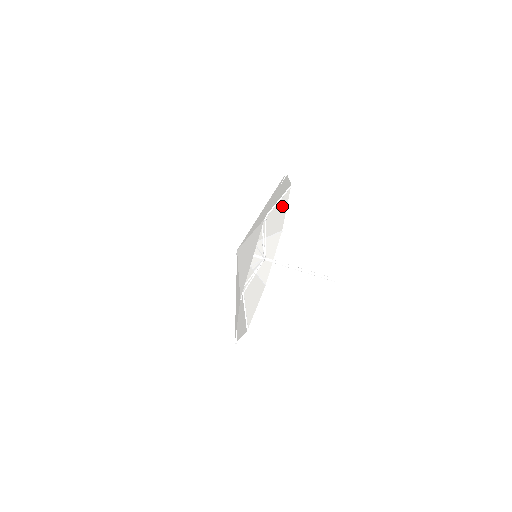
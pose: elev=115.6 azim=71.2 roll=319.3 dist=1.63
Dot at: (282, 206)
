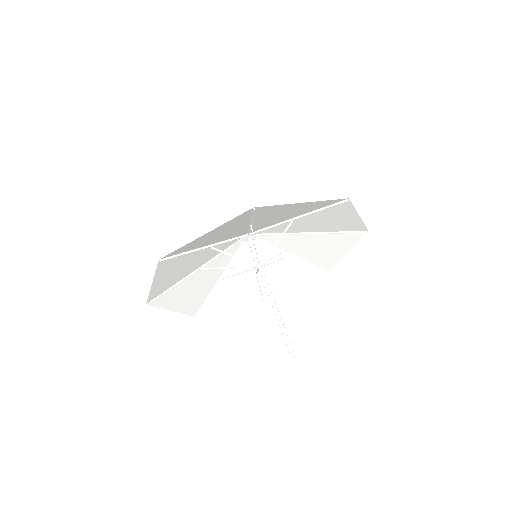
Dot at: (342, 244)
